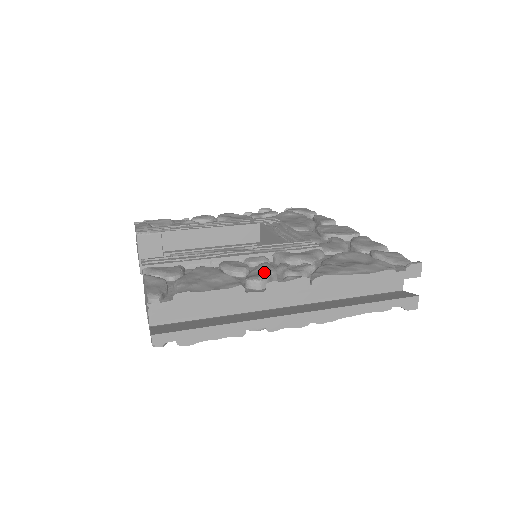
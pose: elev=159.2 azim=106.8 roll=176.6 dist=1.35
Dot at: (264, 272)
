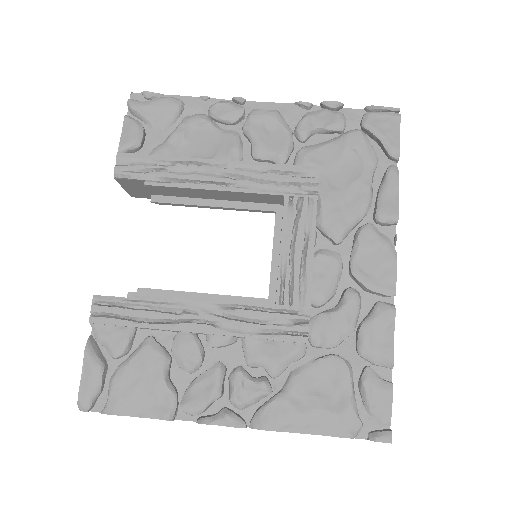
Dot at: (204, 398)
